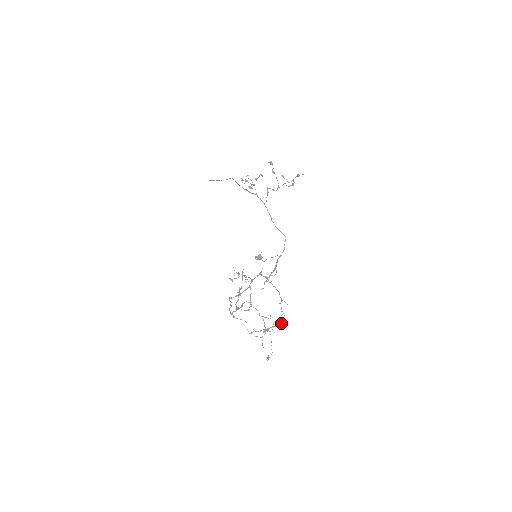
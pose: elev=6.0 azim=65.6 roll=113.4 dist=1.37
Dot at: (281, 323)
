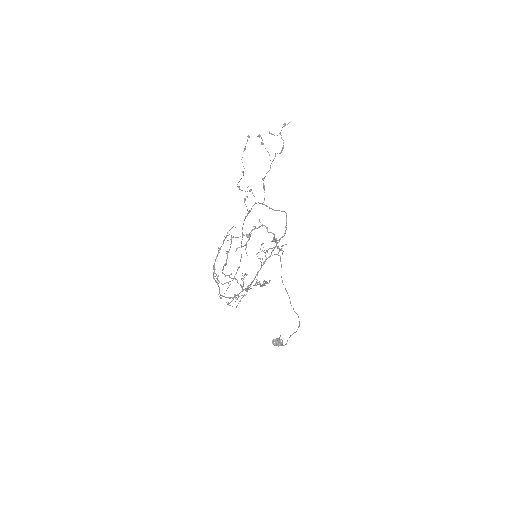
Dot at: (273, 233)
